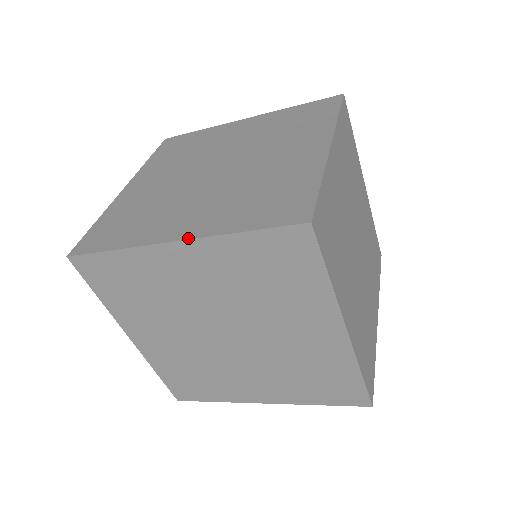
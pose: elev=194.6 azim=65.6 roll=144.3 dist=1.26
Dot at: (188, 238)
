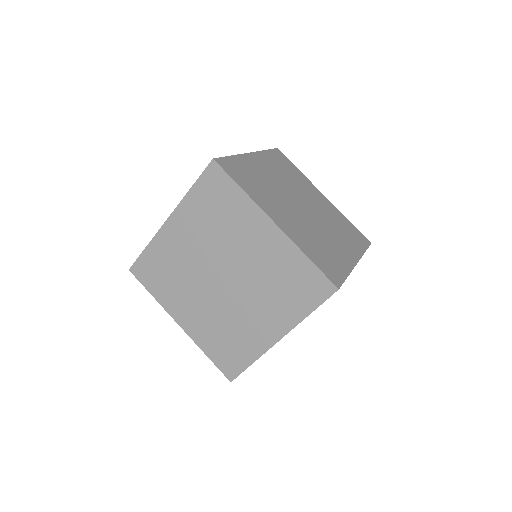
Dot at: (172, 212)
